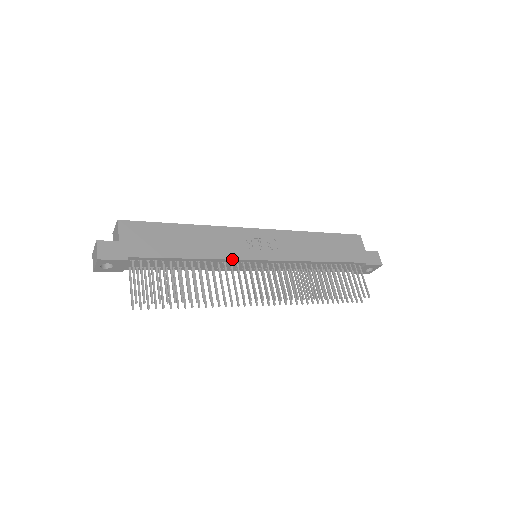
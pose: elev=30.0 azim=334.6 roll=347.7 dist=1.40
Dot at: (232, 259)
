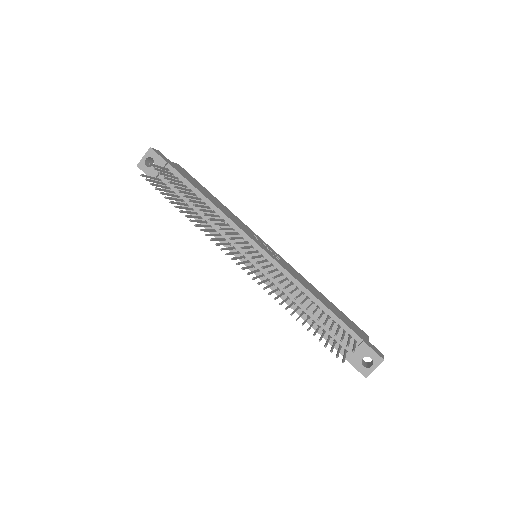
Dot at: (236, 224)
